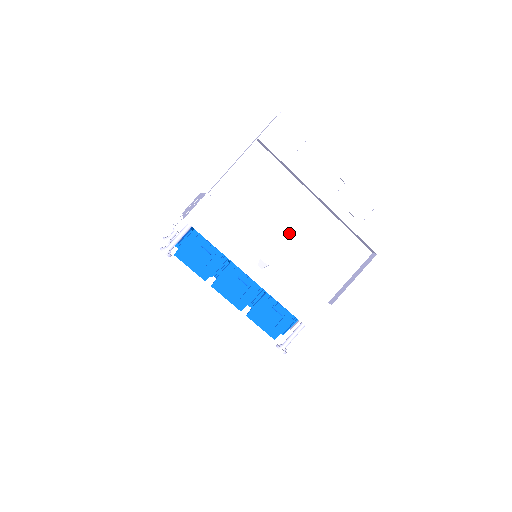
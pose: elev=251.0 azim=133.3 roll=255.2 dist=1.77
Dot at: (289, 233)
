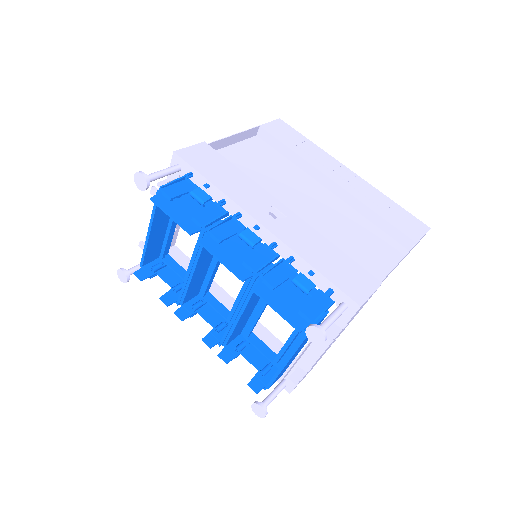
Dot at: (302, 209)
